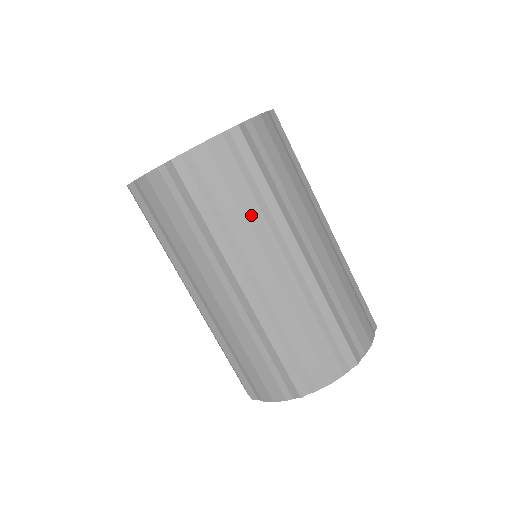
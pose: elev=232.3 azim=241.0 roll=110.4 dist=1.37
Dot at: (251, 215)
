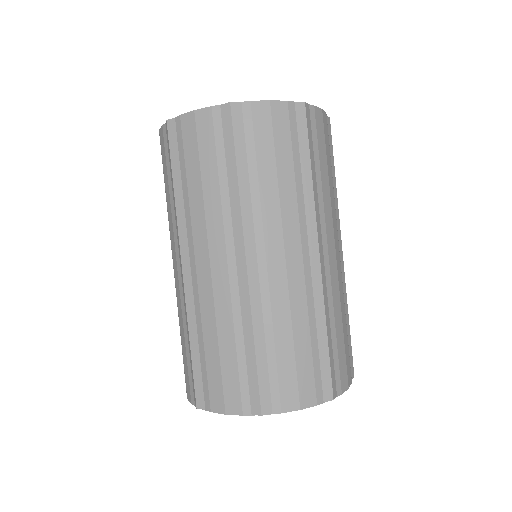
Dot at: (285, 190)
